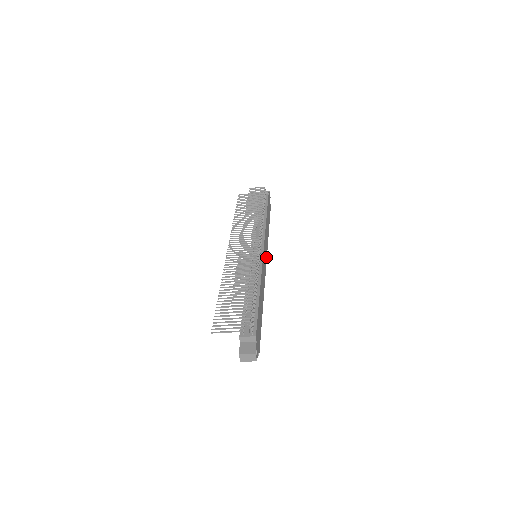
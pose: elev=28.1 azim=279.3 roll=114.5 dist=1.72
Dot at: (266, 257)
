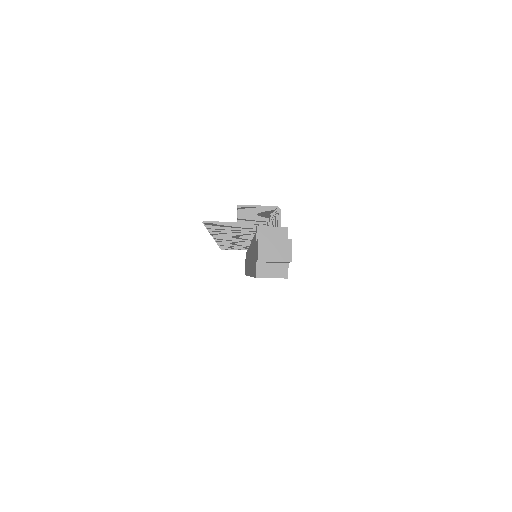
Dot at: occluded
